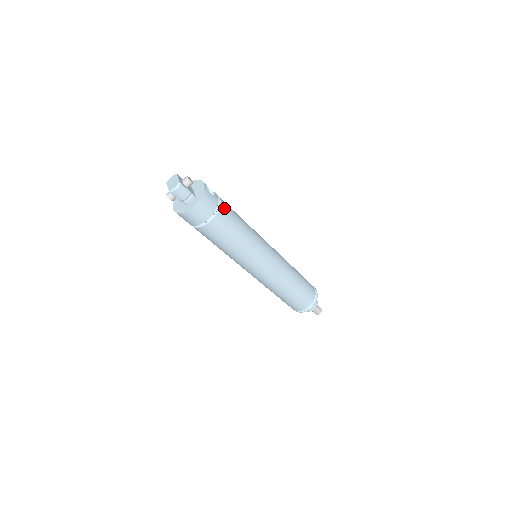
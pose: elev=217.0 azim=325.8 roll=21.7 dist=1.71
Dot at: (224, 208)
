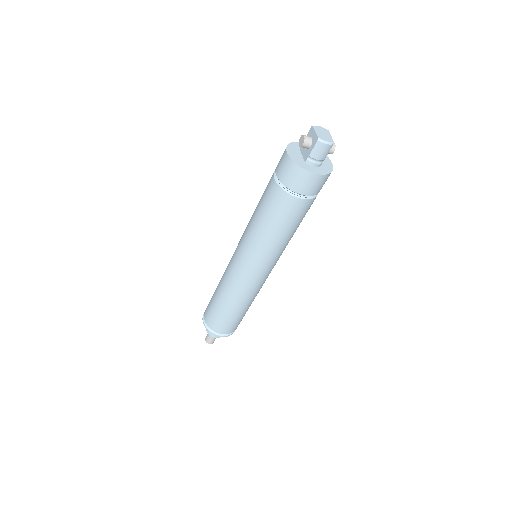
Dot at: occluded
